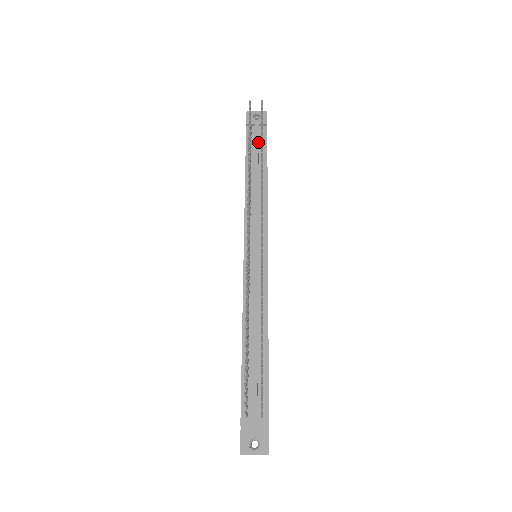
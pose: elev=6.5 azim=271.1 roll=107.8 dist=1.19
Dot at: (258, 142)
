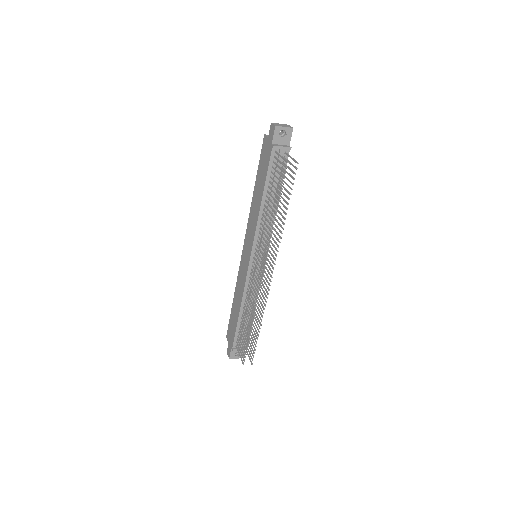
Dot at: (279, 169)
